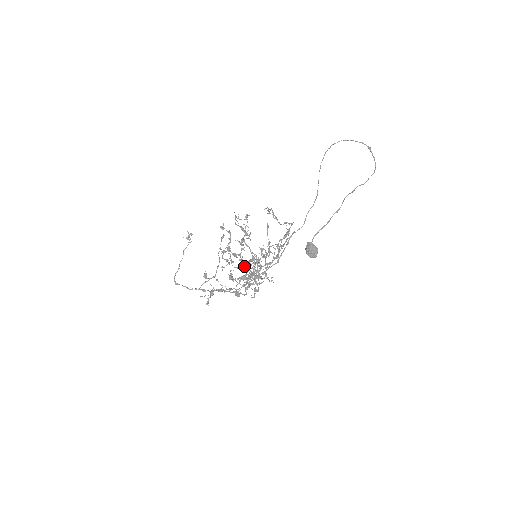
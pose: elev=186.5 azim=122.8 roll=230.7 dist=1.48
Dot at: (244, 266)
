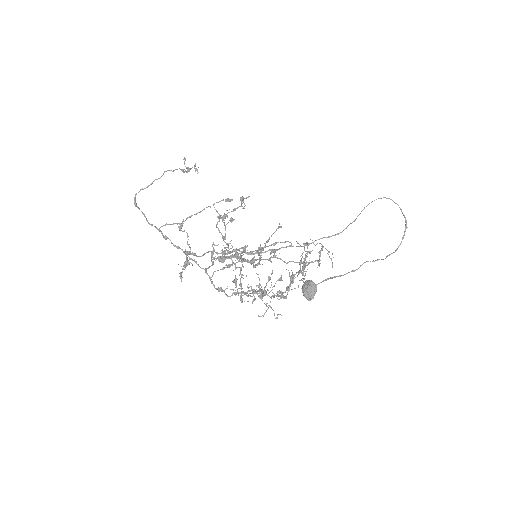
Dot at: (235, 254)
